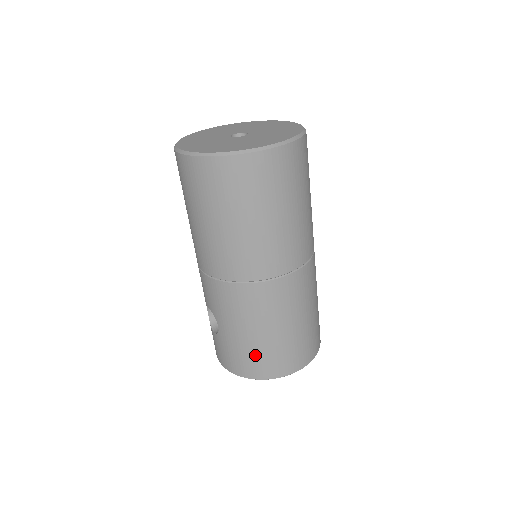
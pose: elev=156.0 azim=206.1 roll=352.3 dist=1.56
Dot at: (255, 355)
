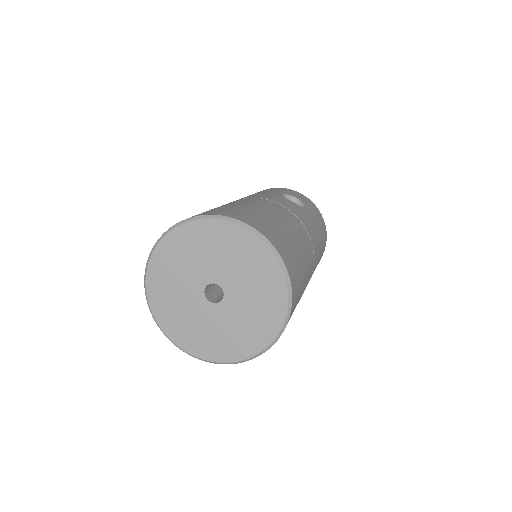
Dot at: occluded
